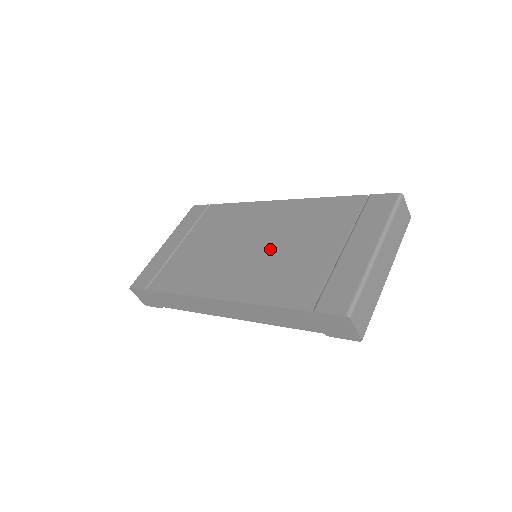
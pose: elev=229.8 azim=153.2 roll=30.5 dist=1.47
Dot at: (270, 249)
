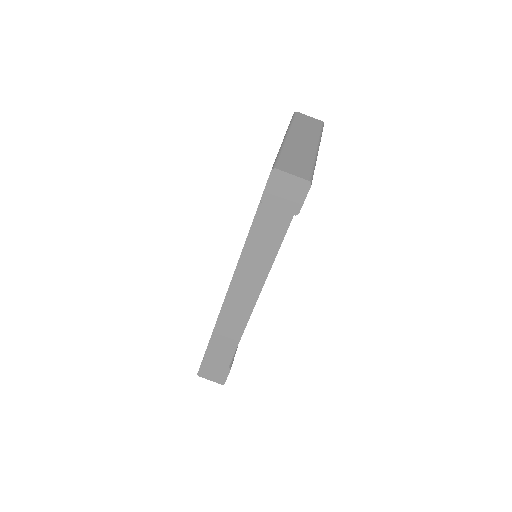
Dot at: occluded
